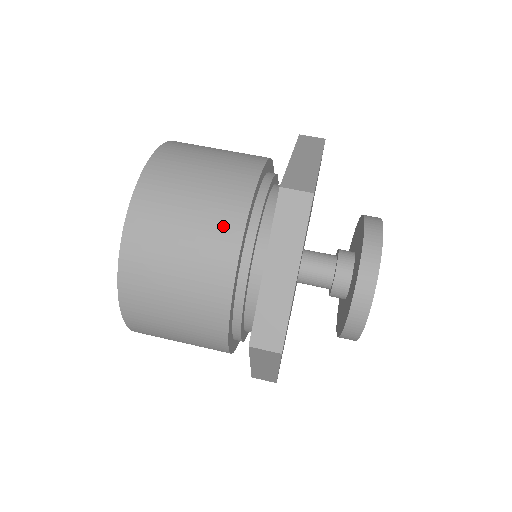
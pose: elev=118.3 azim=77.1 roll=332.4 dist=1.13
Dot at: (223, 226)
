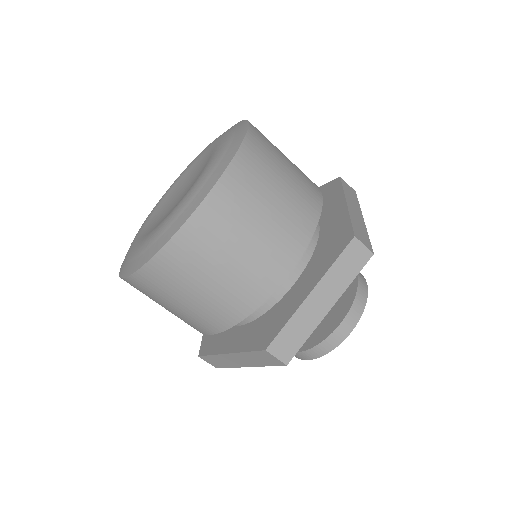
Dot at: (290, 240)
